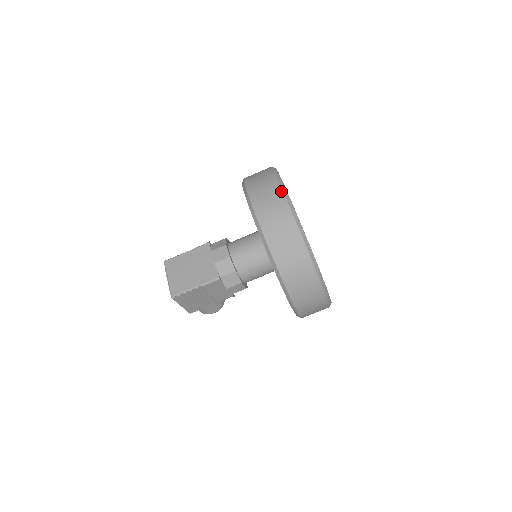
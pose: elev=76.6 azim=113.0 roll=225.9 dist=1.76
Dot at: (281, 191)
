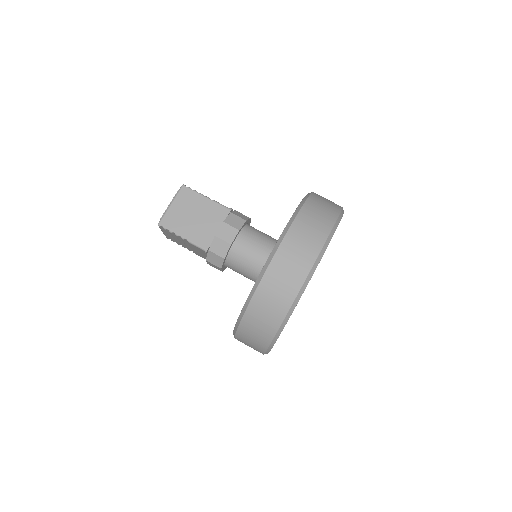
Dot at: (315, 258)
